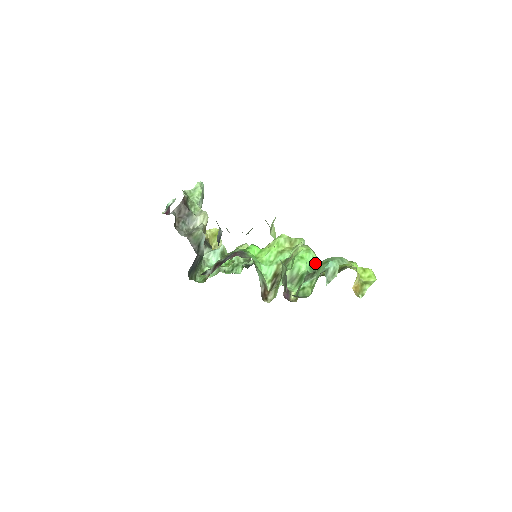
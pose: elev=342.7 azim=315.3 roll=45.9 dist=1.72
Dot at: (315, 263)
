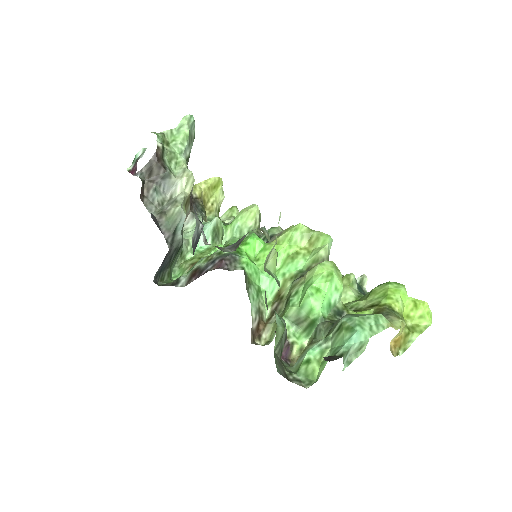
Dot at: (338, 296)
